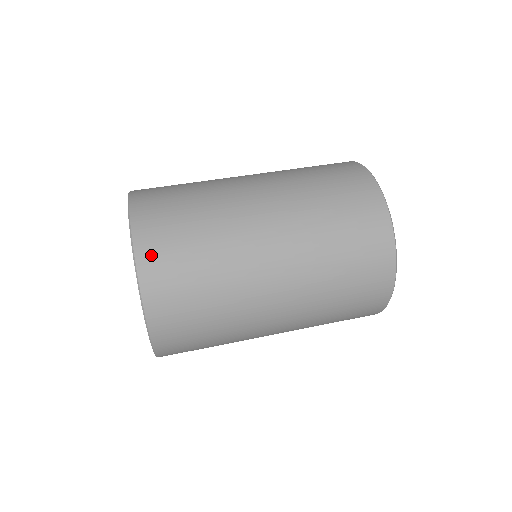
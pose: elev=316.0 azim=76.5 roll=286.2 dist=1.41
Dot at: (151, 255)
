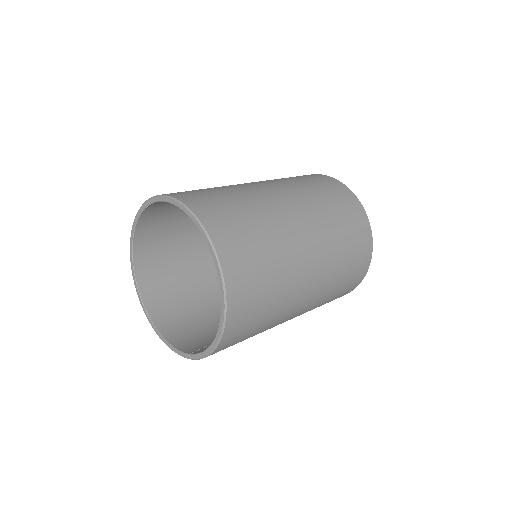
Dot at: (179, 194)
